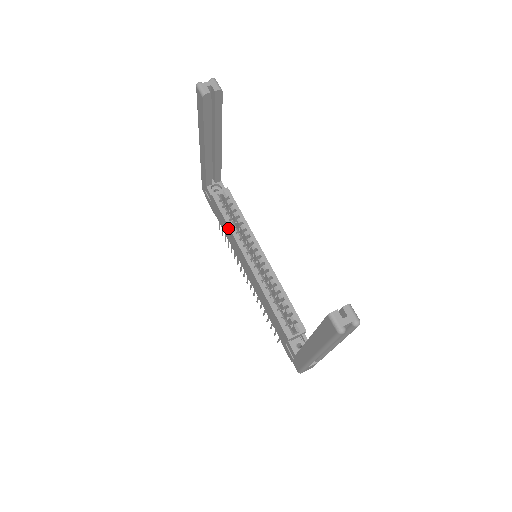
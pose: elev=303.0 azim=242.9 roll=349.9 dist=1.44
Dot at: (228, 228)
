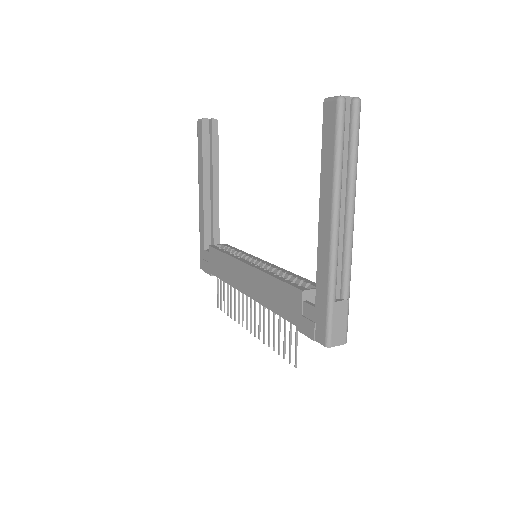
Dot at: (225, 257)
